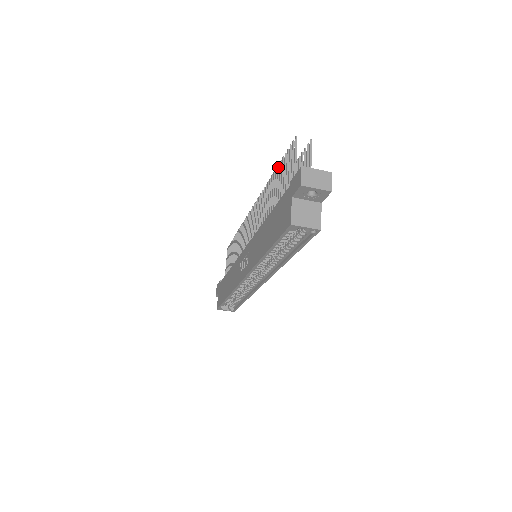
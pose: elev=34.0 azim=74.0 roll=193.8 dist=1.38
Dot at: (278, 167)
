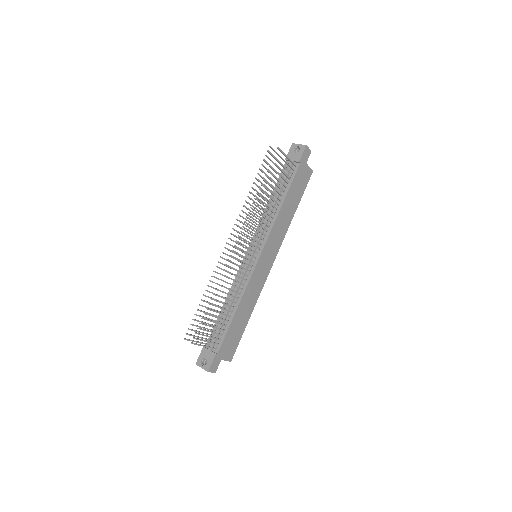
Dot at: occluded
